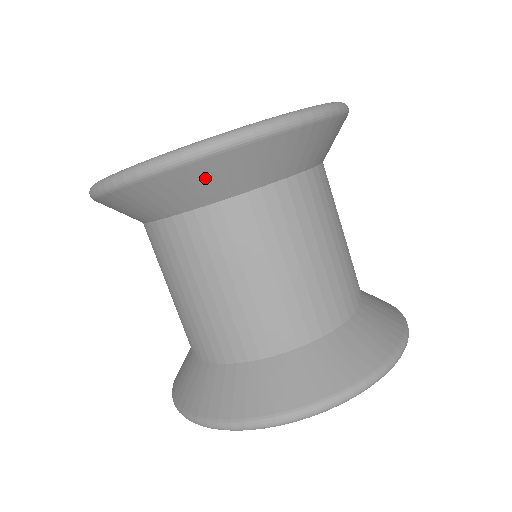
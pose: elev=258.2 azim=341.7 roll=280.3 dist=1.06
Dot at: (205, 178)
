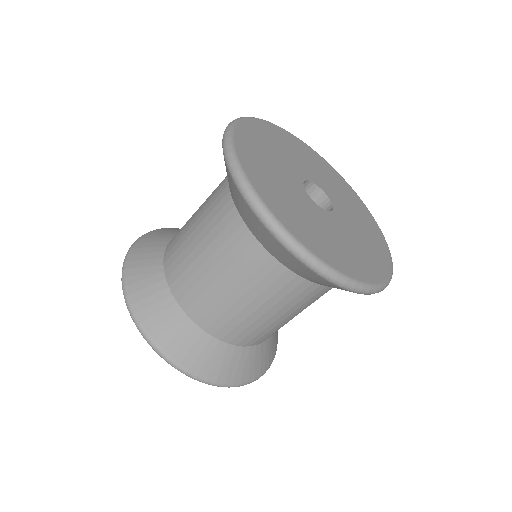
Dot at: (270, 241)
